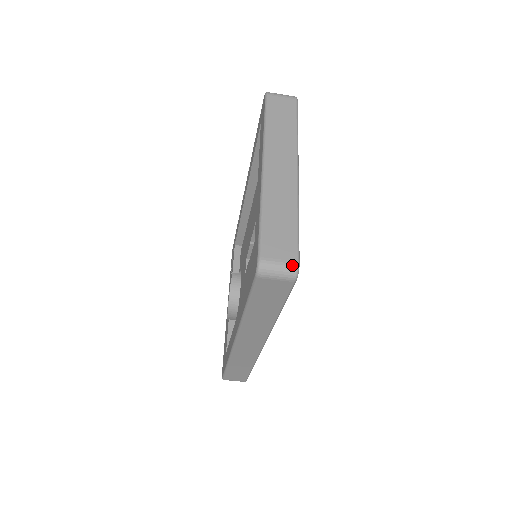
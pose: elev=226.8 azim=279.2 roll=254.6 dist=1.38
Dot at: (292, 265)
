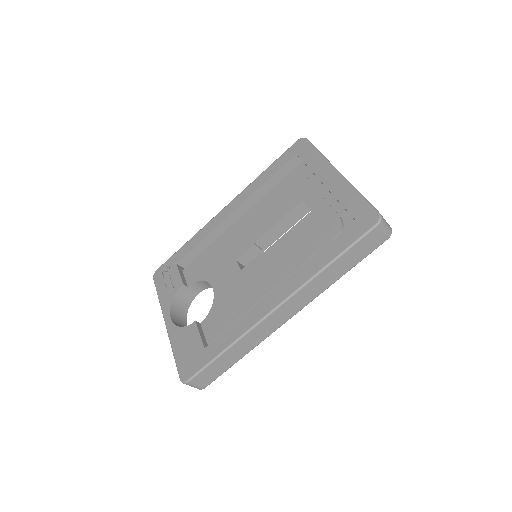
Dot at: occluded
